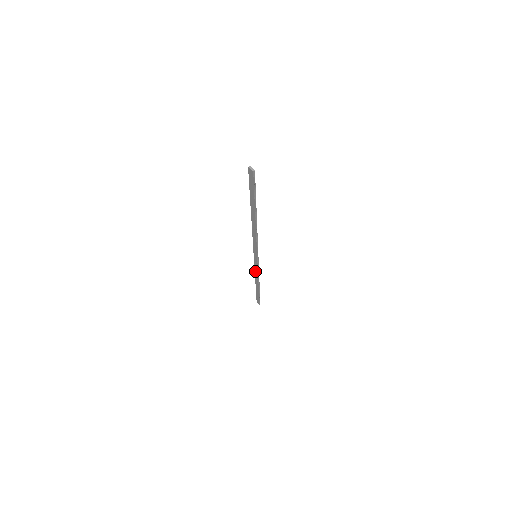
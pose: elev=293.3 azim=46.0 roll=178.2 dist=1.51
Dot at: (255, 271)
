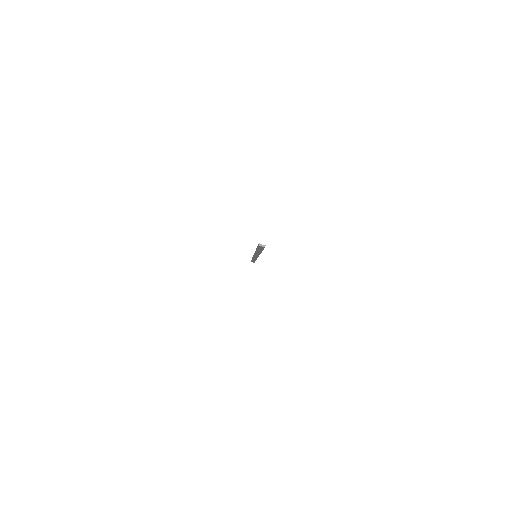
Dot at: occluded
